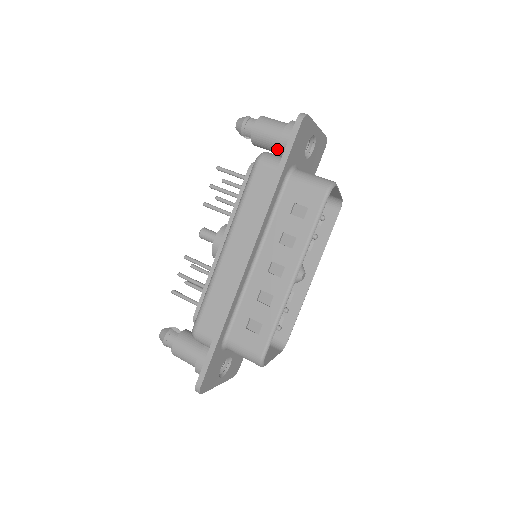
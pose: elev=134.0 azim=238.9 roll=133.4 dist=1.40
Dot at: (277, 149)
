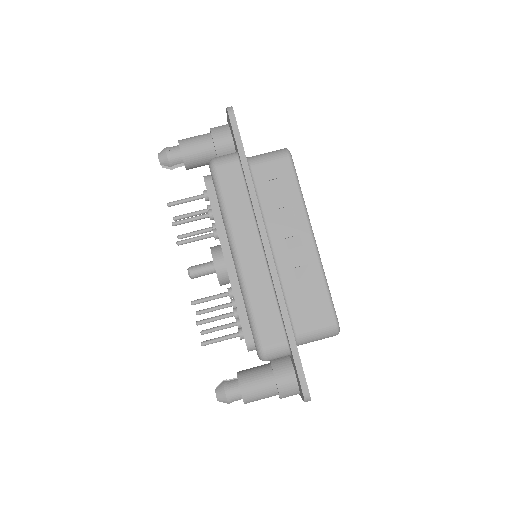
Dot at: (213, 157)
